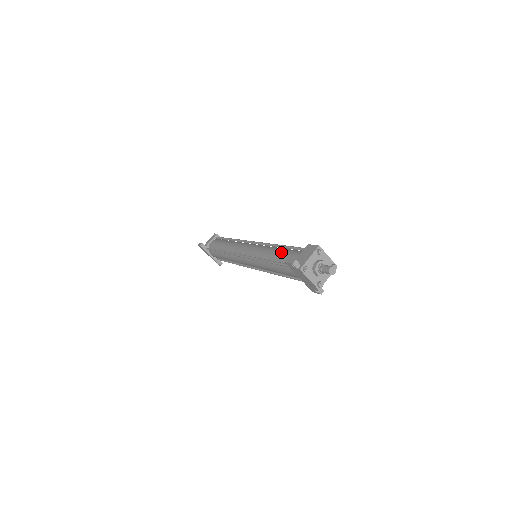
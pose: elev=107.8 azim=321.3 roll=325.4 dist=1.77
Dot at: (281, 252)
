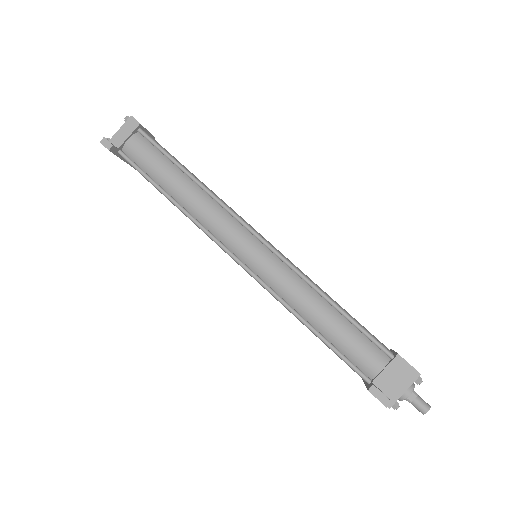
Dot at: (339, 328)
